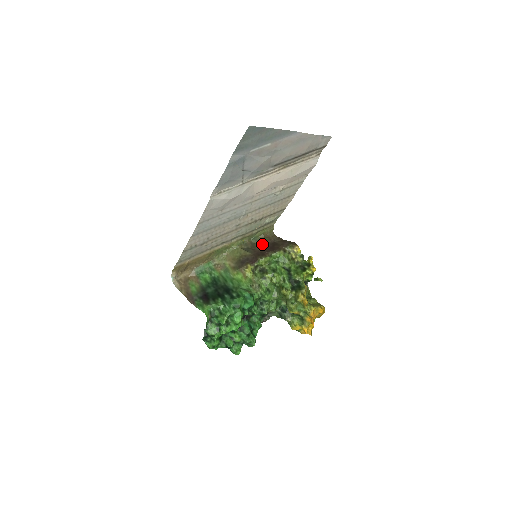
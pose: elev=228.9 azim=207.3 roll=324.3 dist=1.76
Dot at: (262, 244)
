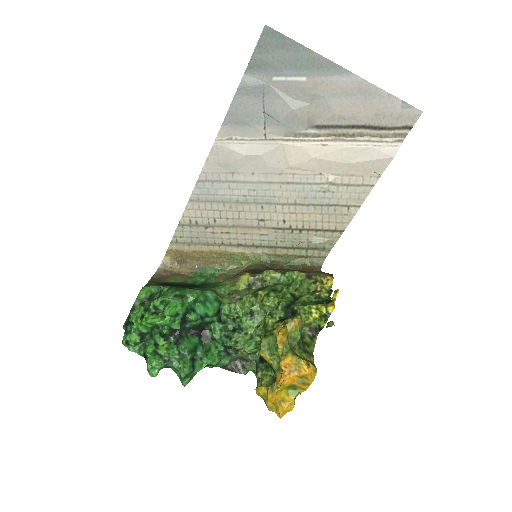
Dot at: occluded
